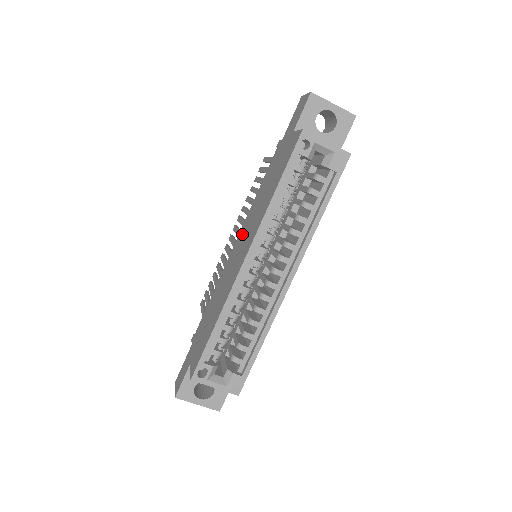
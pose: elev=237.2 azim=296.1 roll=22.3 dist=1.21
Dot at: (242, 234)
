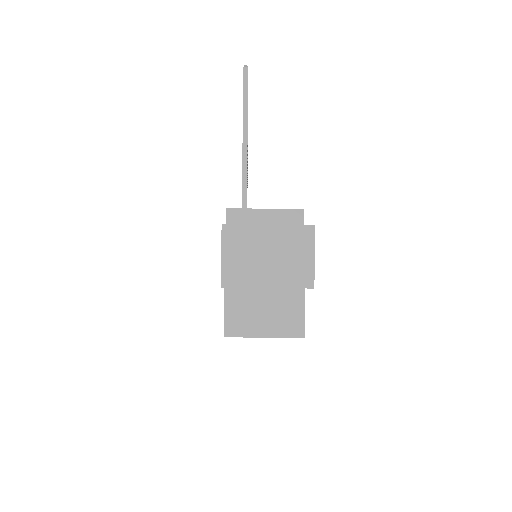
Dot at: occluded
